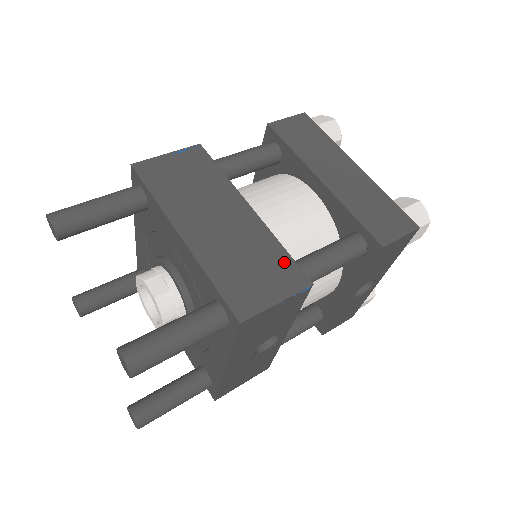
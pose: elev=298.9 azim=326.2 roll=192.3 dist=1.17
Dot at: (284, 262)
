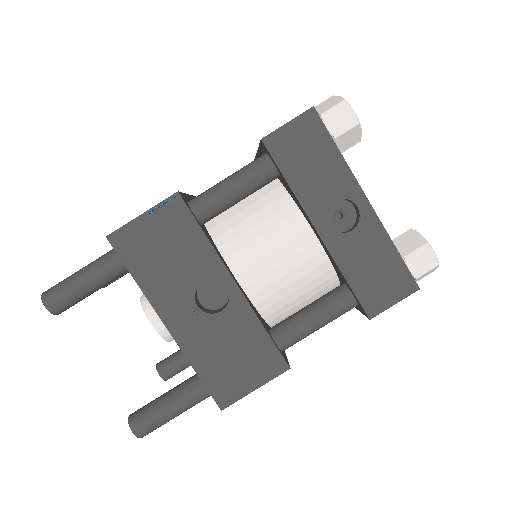
Dot at: occluded
